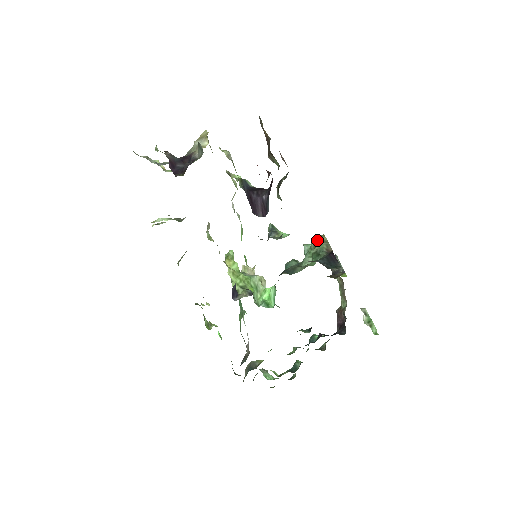
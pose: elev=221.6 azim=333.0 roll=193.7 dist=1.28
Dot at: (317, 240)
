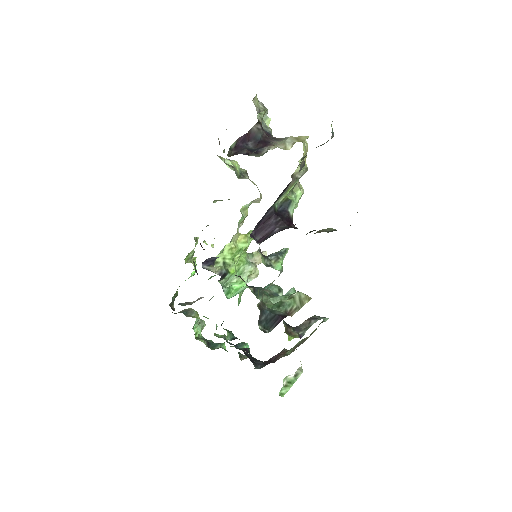
Dot at: (299, 296)
